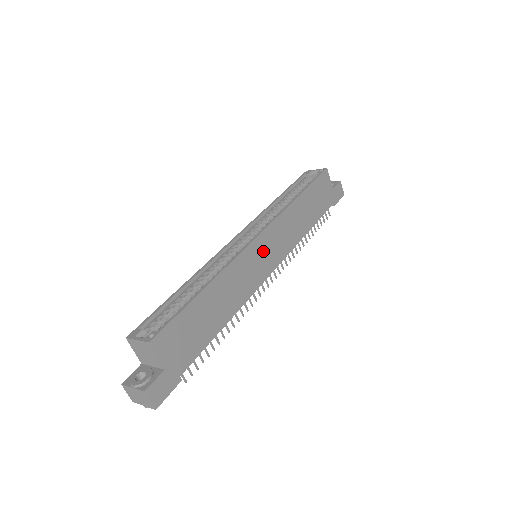
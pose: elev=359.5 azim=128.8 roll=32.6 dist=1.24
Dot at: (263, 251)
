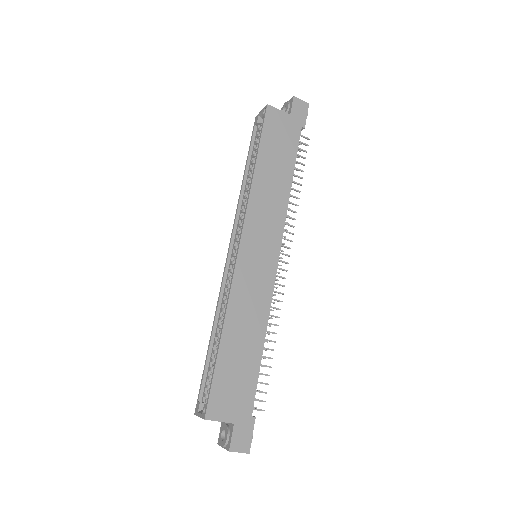
Dot at: (254, 254)
